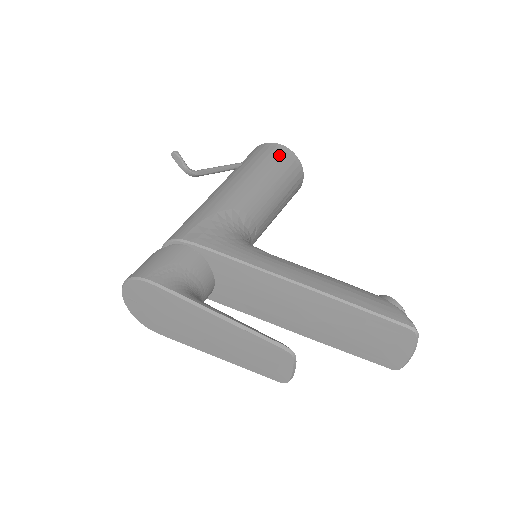
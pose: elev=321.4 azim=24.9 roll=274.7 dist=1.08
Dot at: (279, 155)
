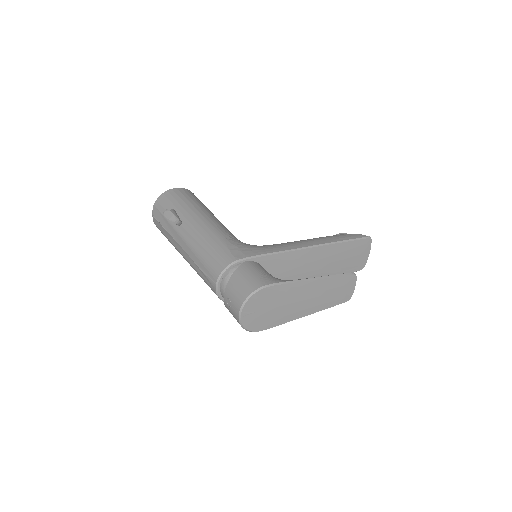
Dot at: (189, 194)
